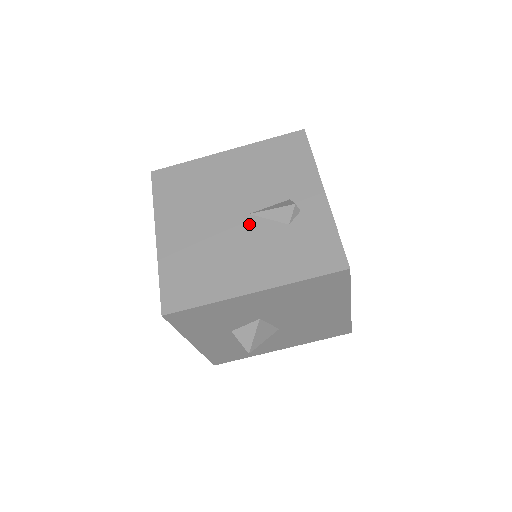
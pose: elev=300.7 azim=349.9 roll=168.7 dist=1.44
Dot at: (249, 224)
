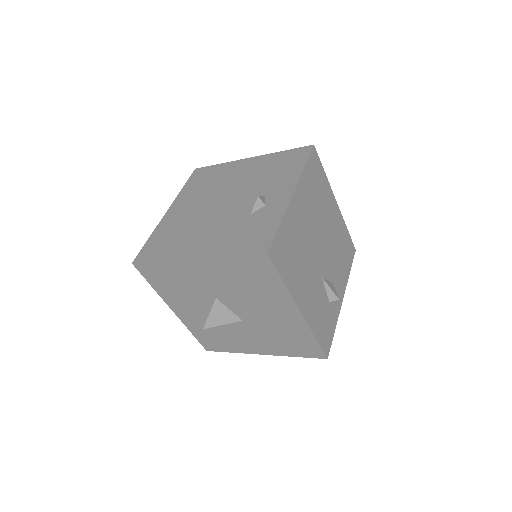
Dot at: (225, 210)
